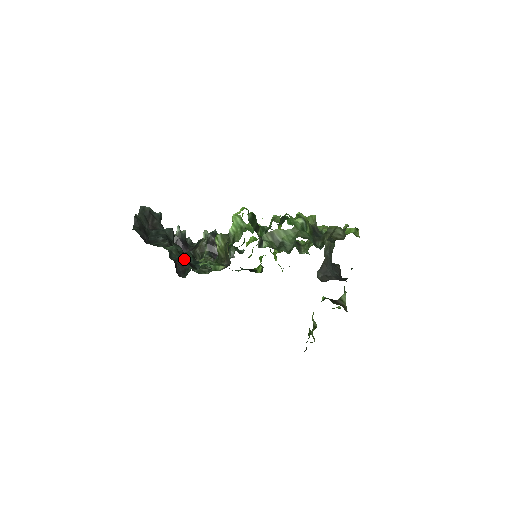
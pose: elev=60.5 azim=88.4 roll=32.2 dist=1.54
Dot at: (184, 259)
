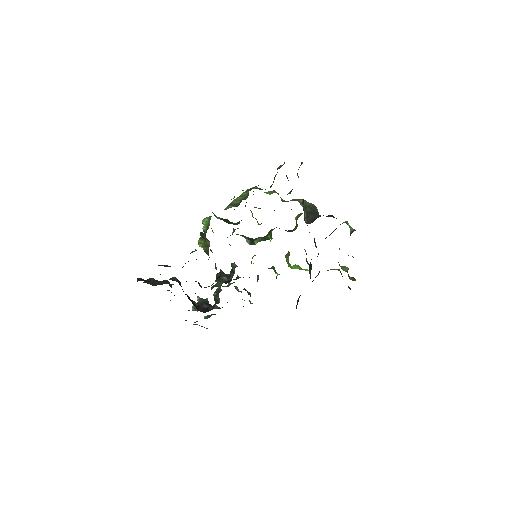
Dot at: occluded
